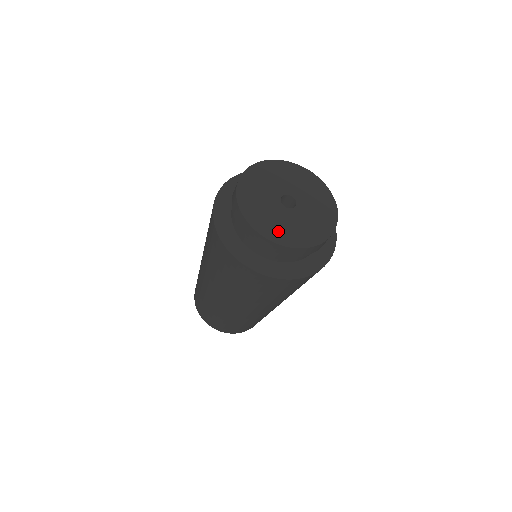
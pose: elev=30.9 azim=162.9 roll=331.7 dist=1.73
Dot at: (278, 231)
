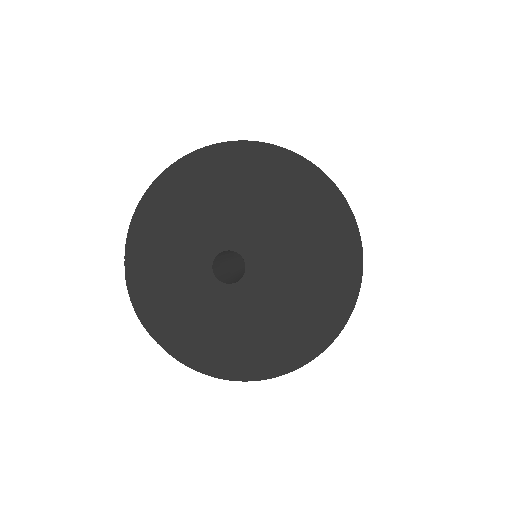
Dot at: (280, 330)
